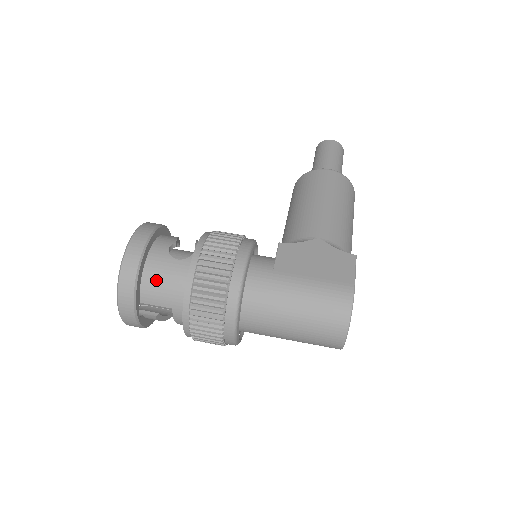
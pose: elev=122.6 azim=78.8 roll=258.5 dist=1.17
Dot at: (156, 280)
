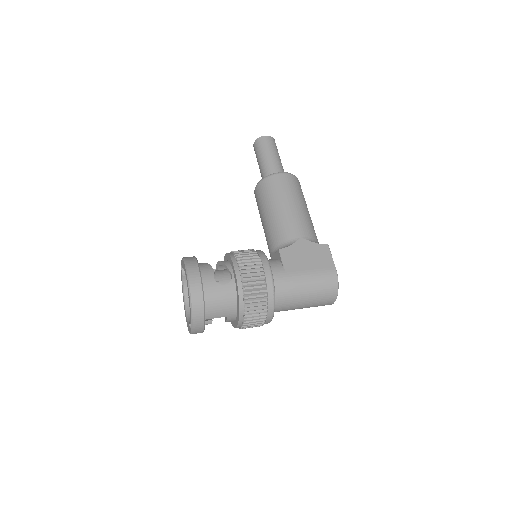
Dot at: (215, 303)
